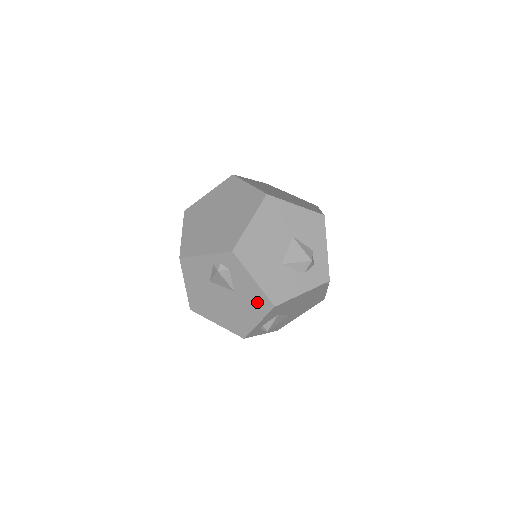
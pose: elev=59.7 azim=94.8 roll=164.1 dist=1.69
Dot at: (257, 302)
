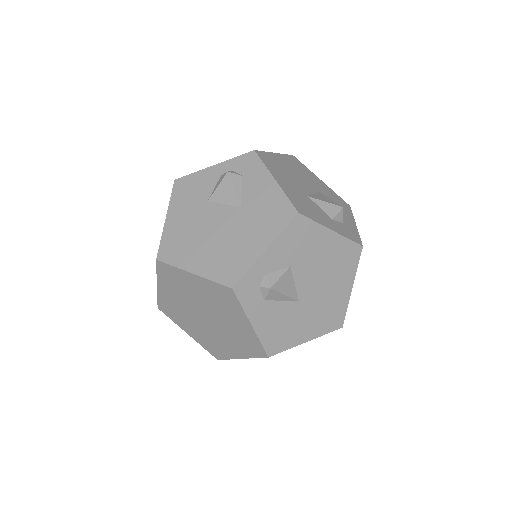
Dot at: (272, 213)
